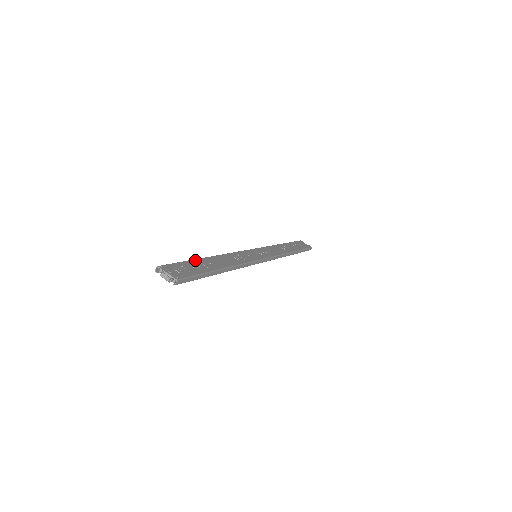
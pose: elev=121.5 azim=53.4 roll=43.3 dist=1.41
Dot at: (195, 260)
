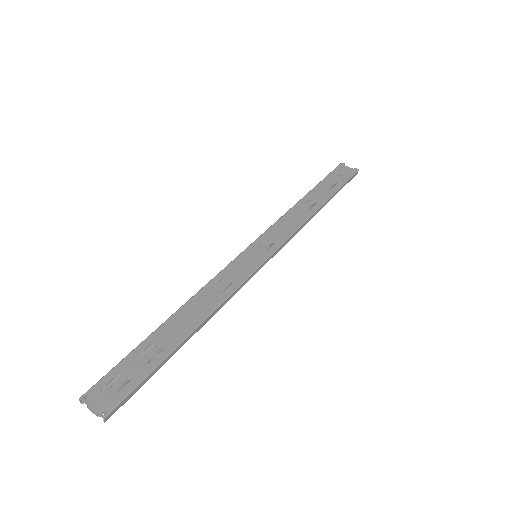
Dot at: (145, 341)
